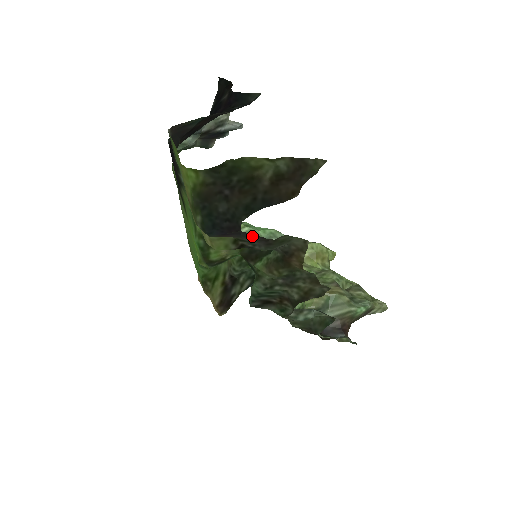
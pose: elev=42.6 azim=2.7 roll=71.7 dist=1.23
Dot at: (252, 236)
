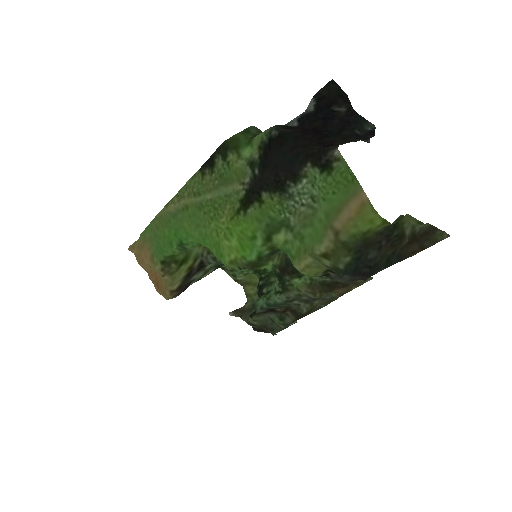
Dot at: (359, 276)
